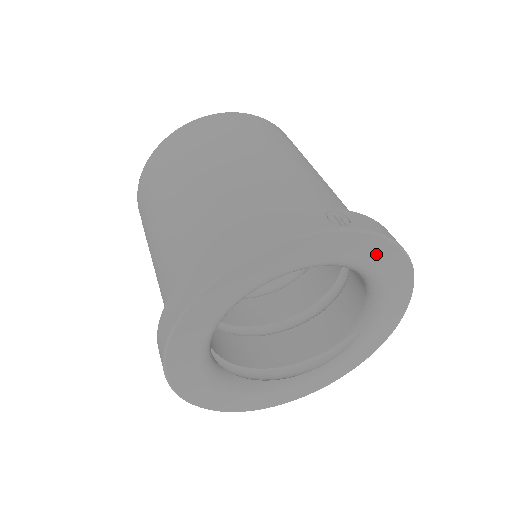
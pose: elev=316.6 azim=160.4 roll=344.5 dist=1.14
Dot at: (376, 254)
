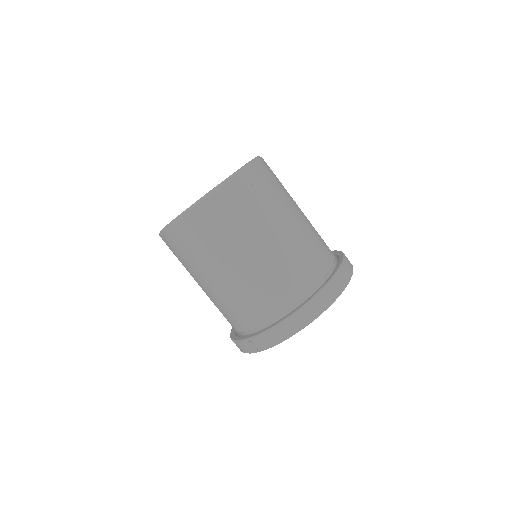
Dot at: occluded
